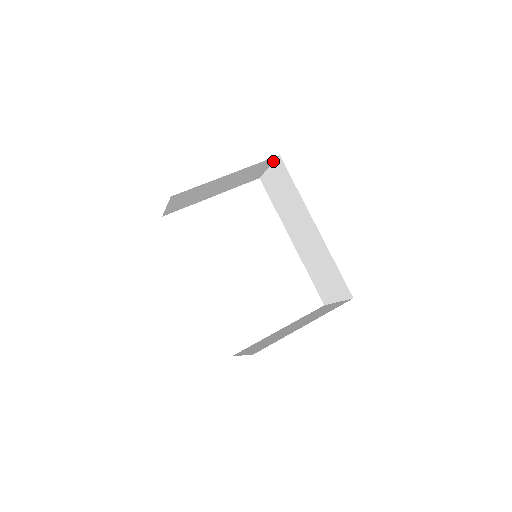
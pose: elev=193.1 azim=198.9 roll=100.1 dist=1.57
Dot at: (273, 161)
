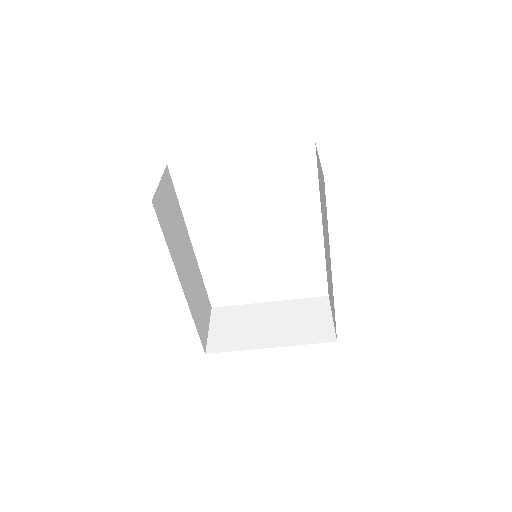
Dot at: occluded
